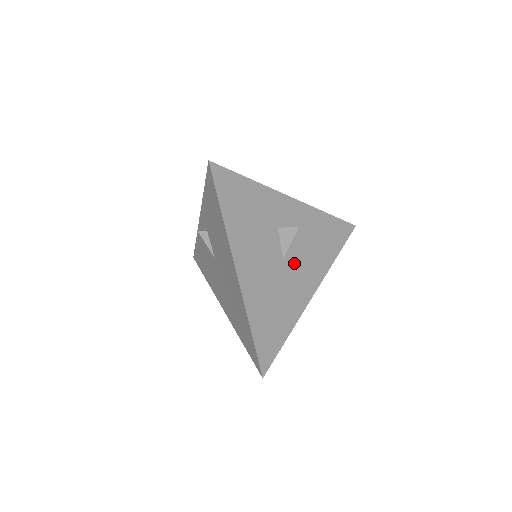
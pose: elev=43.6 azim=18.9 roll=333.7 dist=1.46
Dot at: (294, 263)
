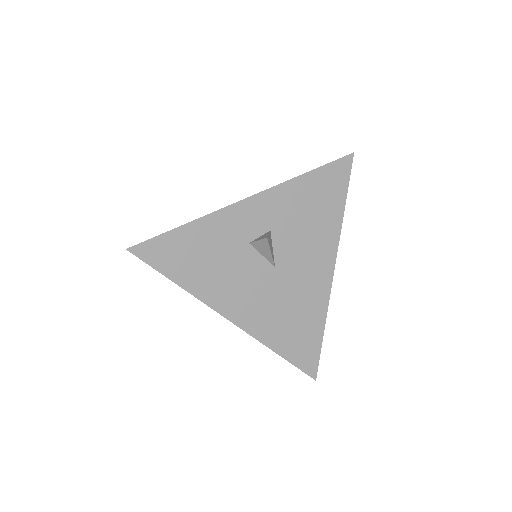
Dot at: (291, 260)
